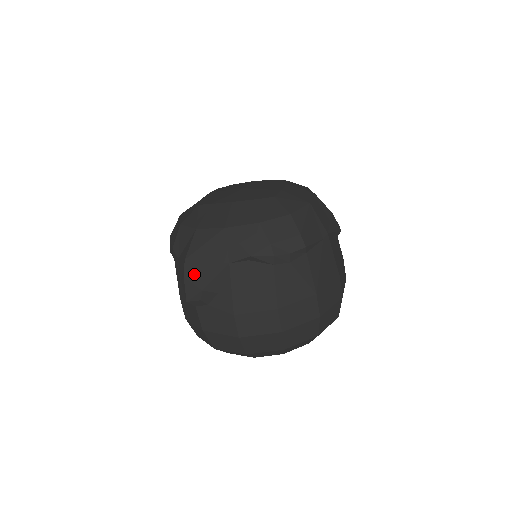
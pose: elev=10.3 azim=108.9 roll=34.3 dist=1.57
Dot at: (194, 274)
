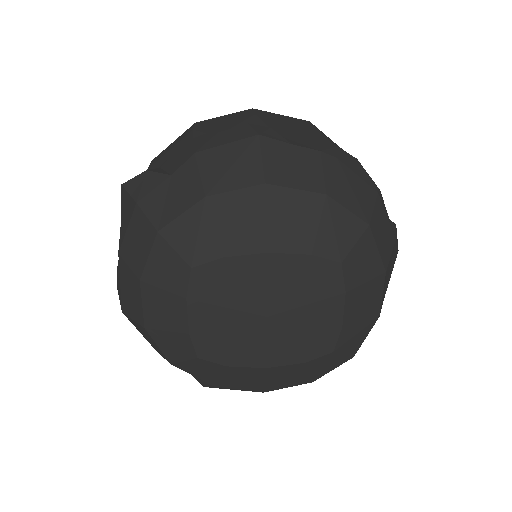
Dot at: occluded
